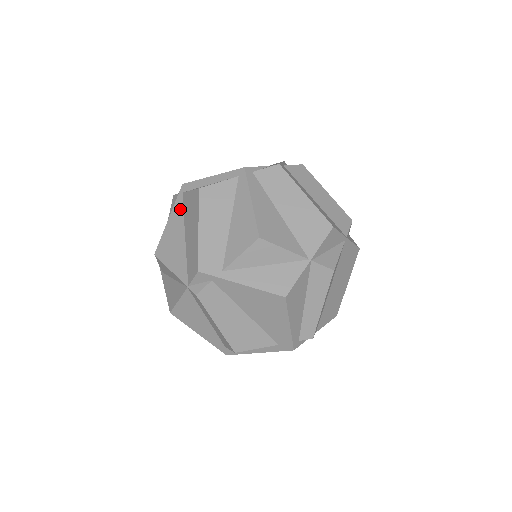
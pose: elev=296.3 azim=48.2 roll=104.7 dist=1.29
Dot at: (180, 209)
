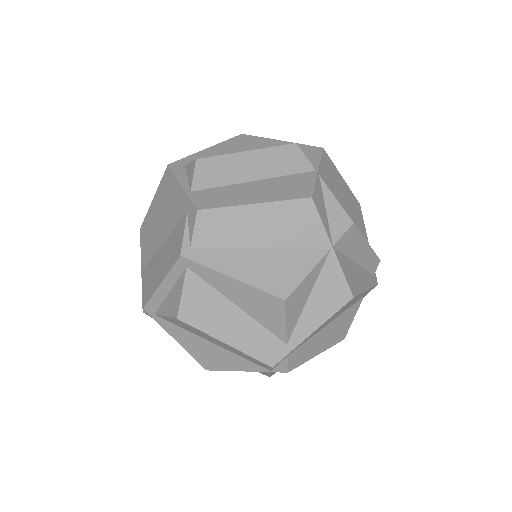
Dot at: (174, 328)
